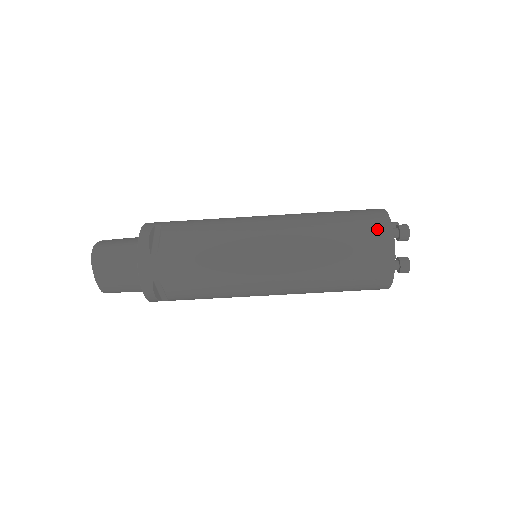
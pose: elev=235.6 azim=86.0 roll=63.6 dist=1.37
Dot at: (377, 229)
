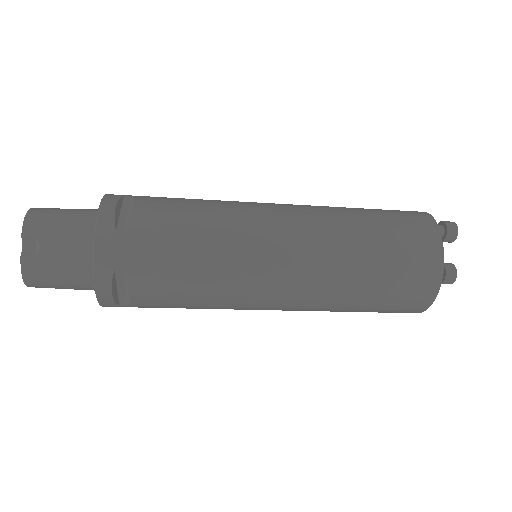
Dot at: (412, 306)
